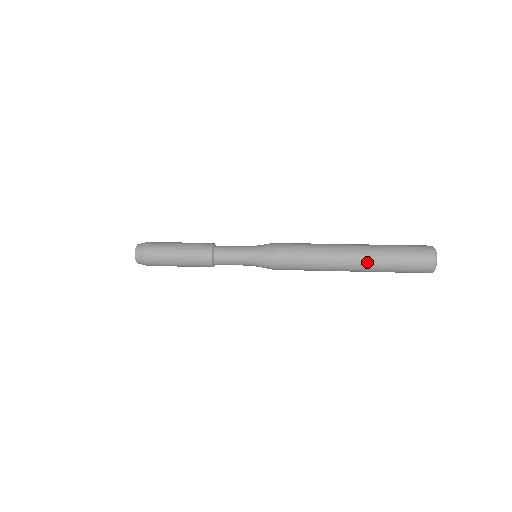
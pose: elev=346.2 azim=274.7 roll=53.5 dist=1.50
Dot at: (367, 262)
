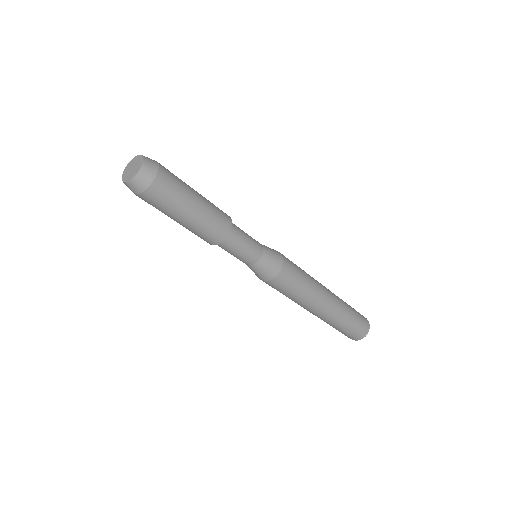
Dot at: (338, 308)
